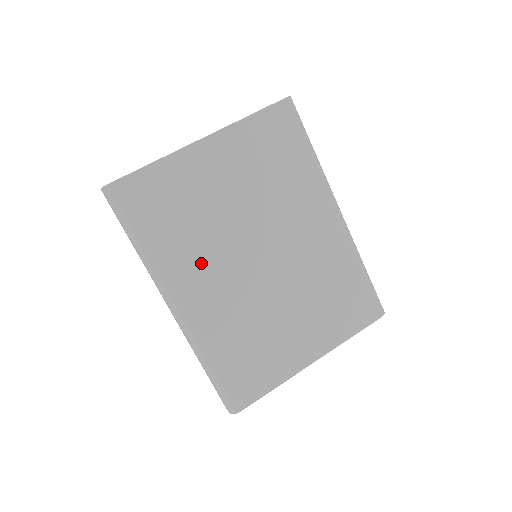
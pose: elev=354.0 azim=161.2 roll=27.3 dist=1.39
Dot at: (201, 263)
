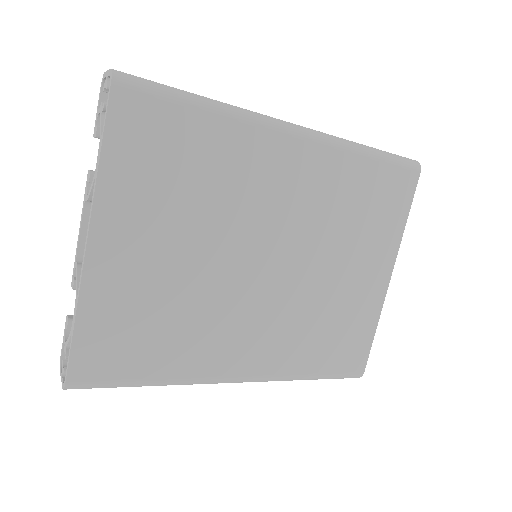
Dot at: (221, 332)
